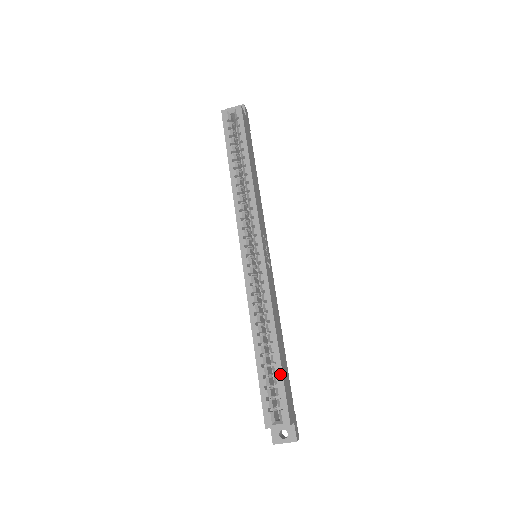
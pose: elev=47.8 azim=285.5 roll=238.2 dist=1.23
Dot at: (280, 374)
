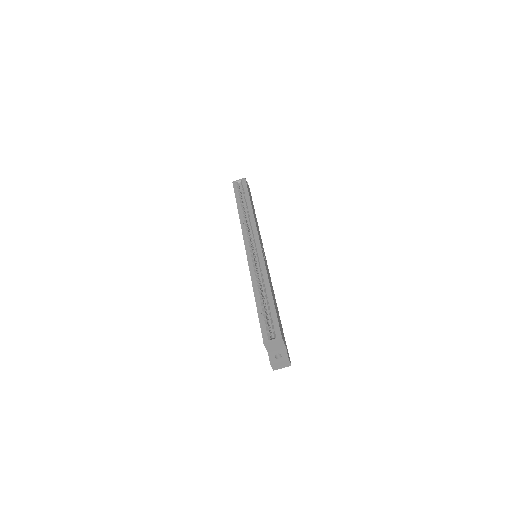
Dot at: (274, 309)
